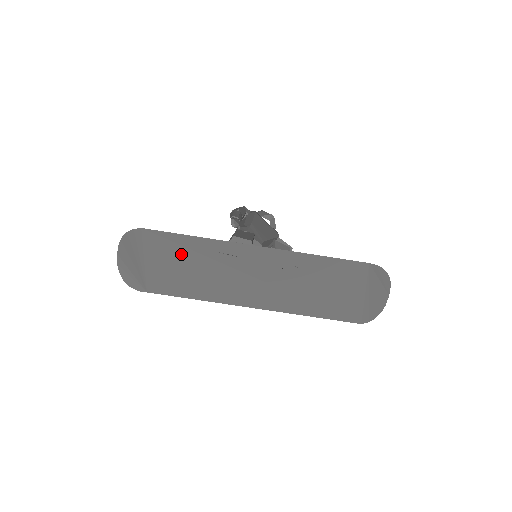
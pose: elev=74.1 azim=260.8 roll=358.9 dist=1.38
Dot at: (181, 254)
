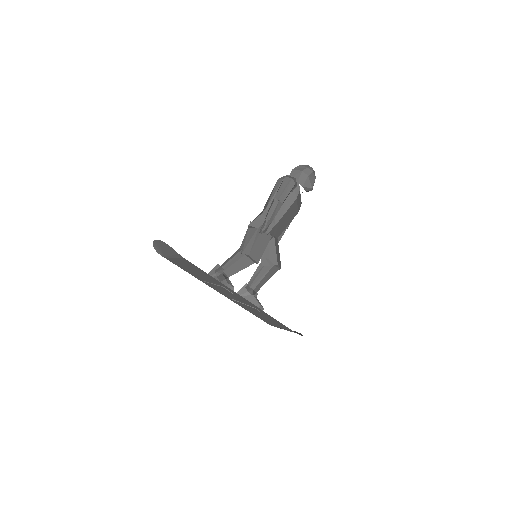
Dot at: (200, 272)
